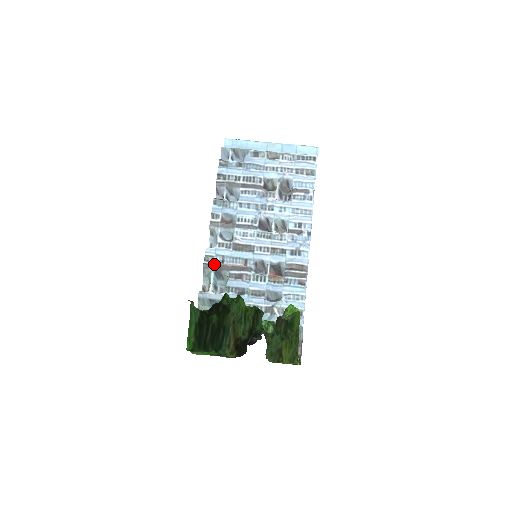
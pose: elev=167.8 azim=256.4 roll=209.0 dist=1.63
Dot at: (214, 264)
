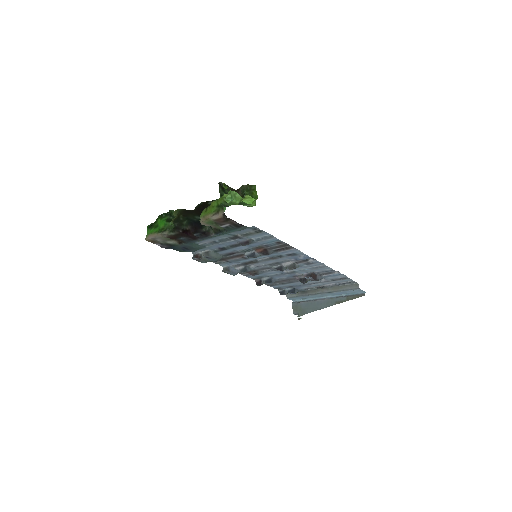
Dot at: (220, 261)
